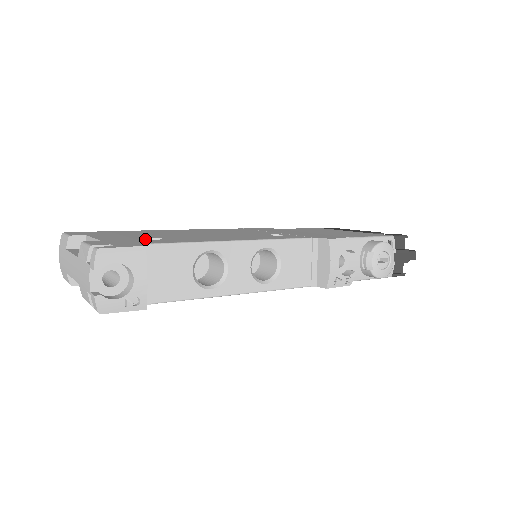
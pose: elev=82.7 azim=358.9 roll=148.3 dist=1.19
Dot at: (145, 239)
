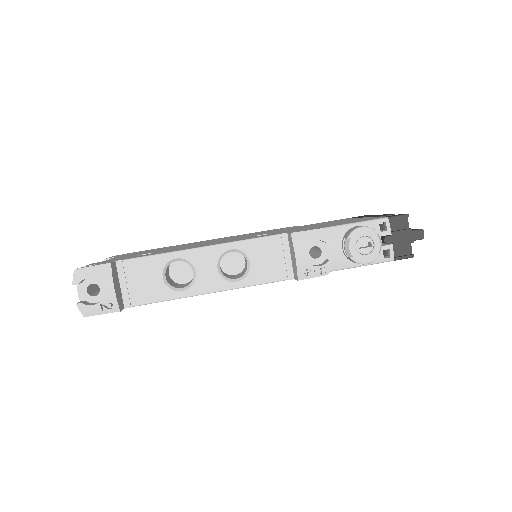
Dot at: occluded
